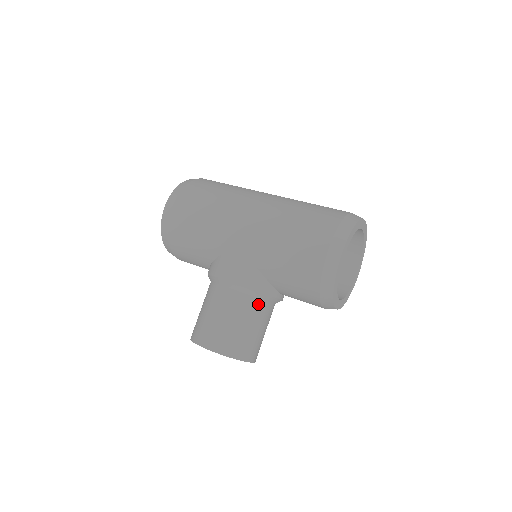
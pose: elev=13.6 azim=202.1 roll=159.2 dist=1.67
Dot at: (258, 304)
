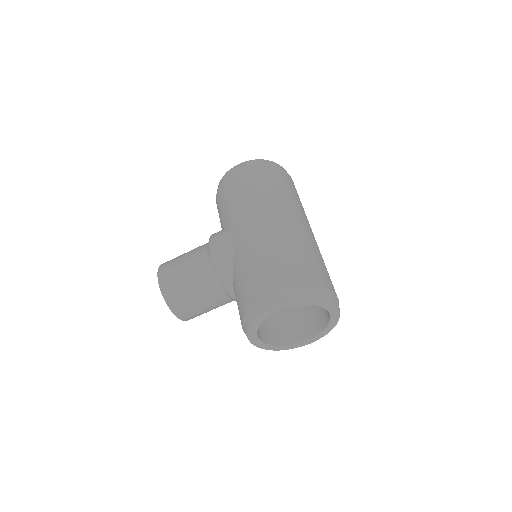
Dot at: (214, 284)
